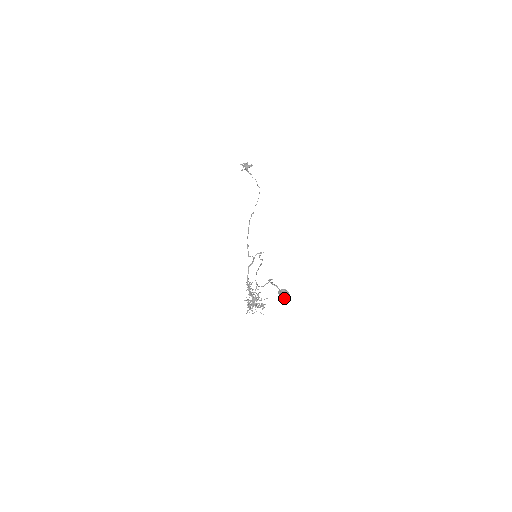
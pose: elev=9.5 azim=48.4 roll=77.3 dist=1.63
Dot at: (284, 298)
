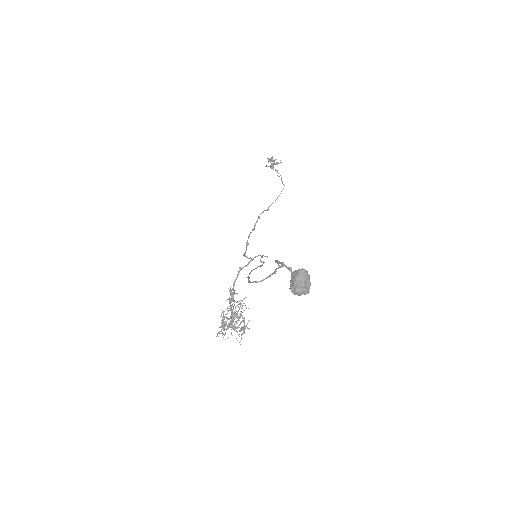
Dot at: (299, 286)
